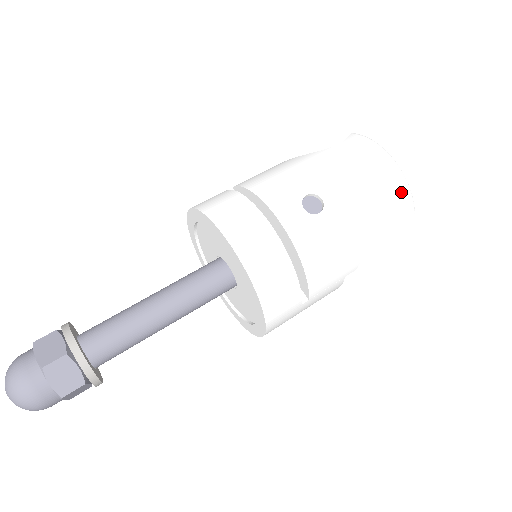
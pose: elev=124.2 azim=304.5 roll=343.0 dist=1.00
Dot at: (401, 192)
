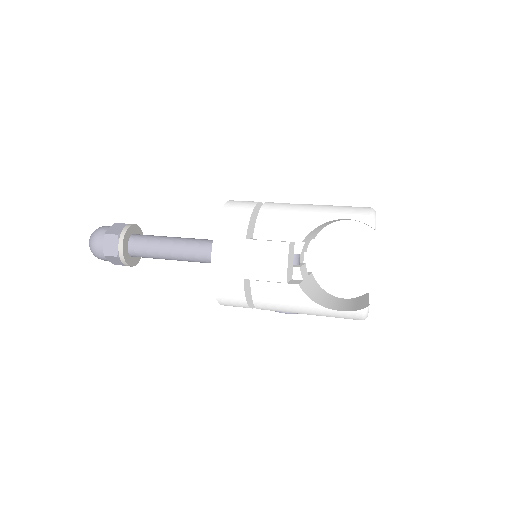
Dot at: (363, 212)
